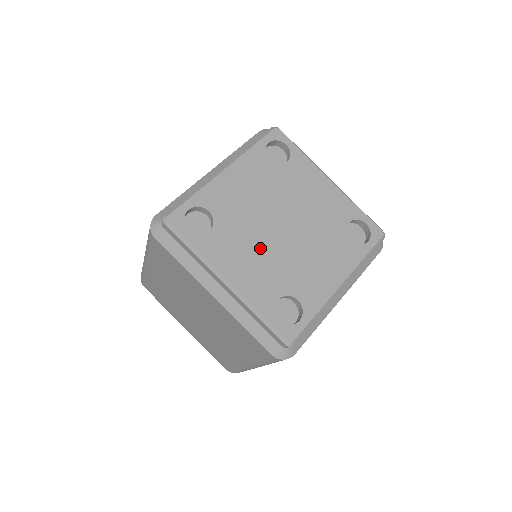
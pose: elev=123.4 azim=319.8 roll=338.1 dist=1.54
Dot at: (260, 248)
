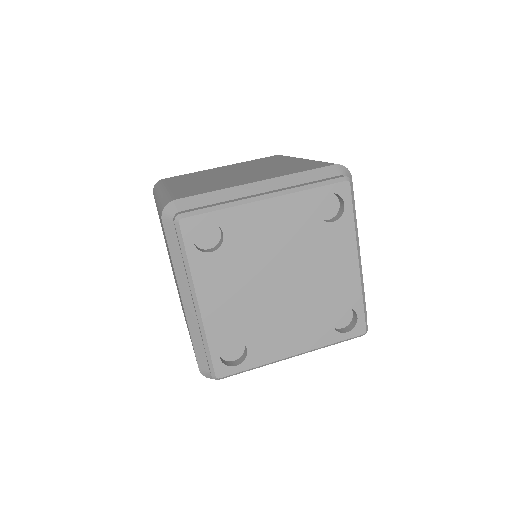
Dot at: (246, 291)
